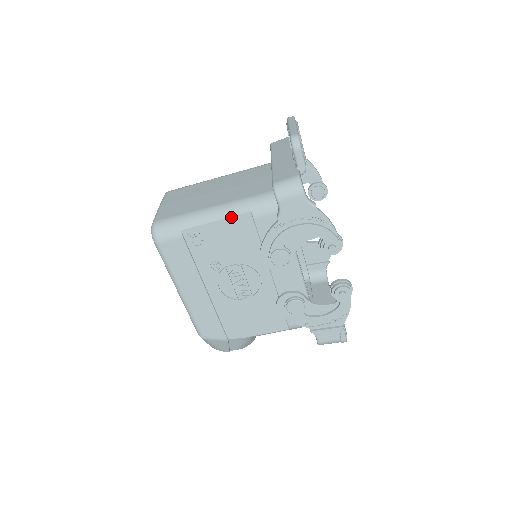
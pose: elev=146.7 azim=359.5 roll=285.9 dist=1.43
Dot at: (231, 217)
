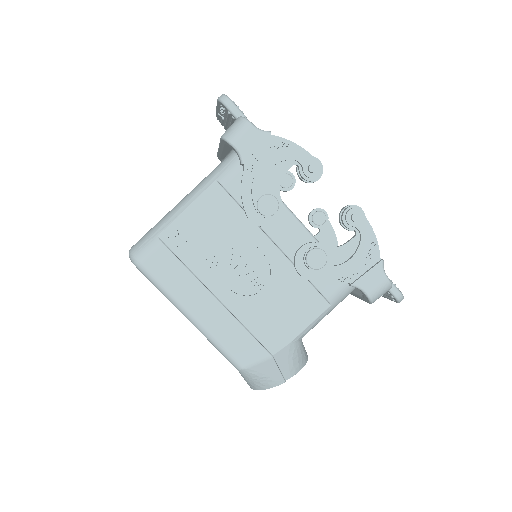
Dot at: (200, 196)
